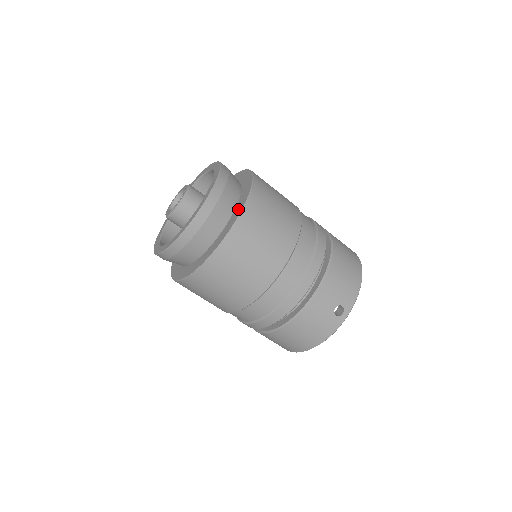
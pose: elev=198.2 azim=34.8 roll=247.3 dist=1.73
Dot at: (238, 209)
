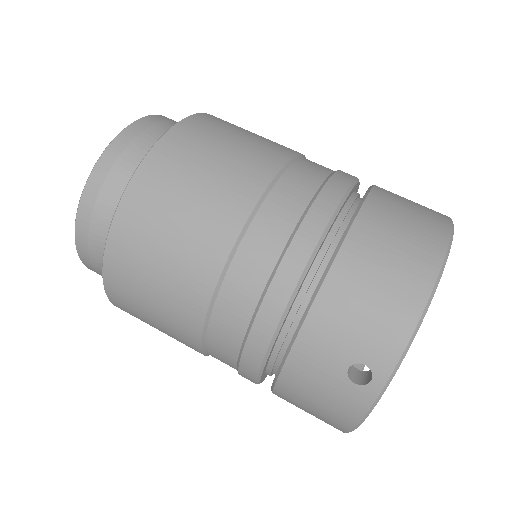
Dot at: occluded
